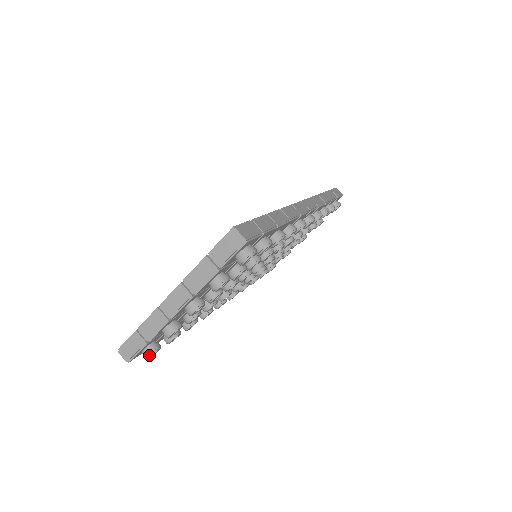
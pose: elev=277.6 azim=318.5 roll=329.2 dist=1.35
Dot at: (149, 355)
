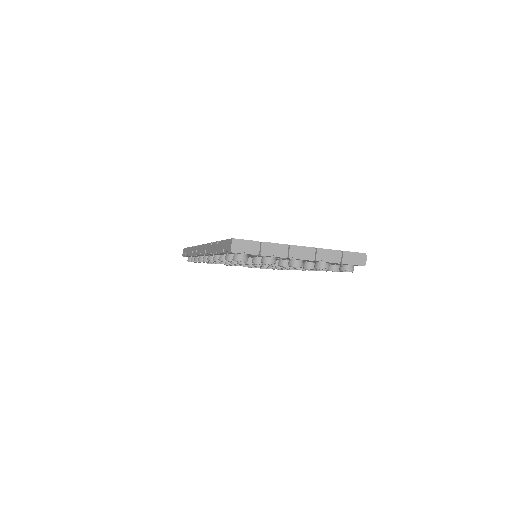
Dot at: (244, 260)
